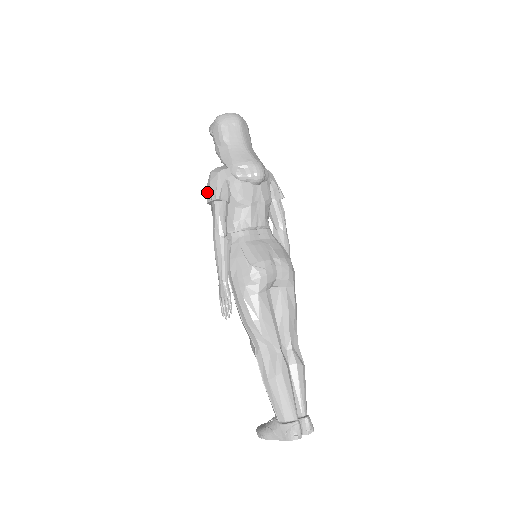
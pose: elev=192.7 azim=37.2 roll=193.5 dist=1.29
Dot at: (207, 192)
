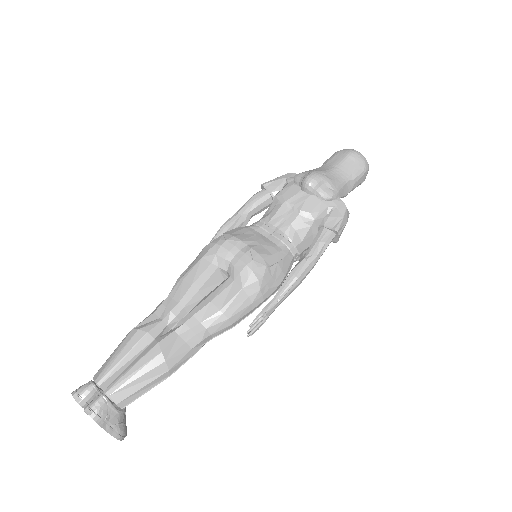
Dot at: occluded
